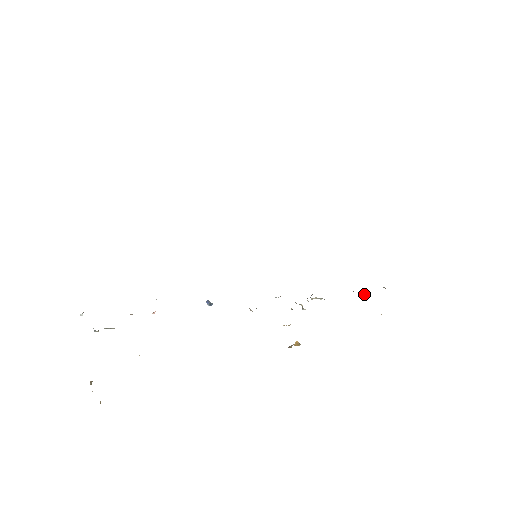
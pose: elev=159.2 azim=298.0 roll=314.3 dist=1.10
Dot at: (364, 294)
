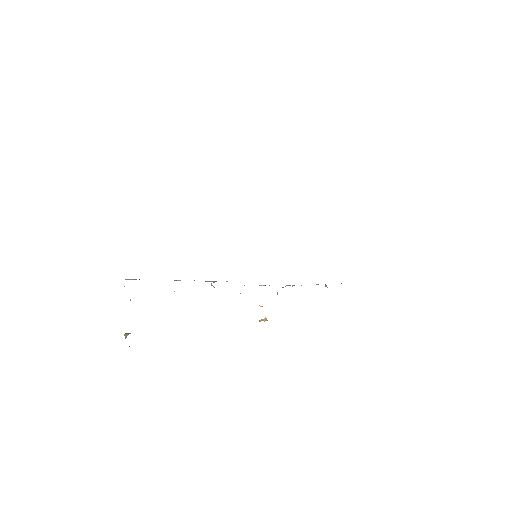
Dot at: (325, 285)
